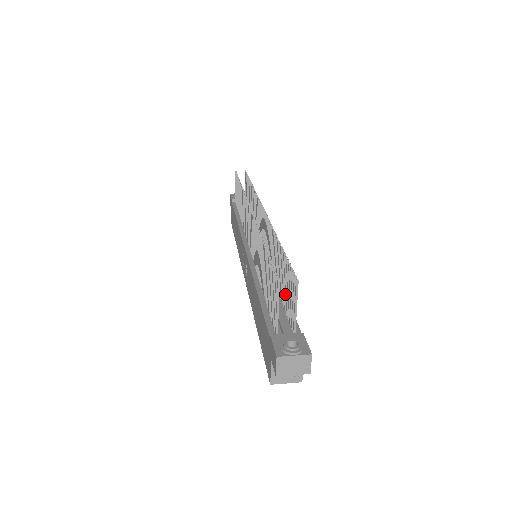
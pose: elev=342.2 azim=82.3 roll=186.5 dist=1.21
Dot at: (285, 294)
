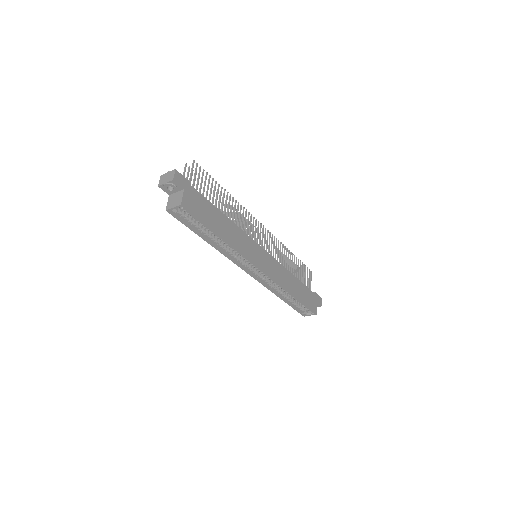
Dot at: (206, 193)
